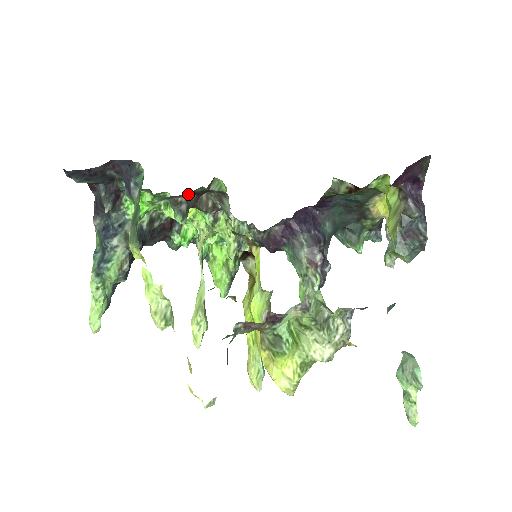
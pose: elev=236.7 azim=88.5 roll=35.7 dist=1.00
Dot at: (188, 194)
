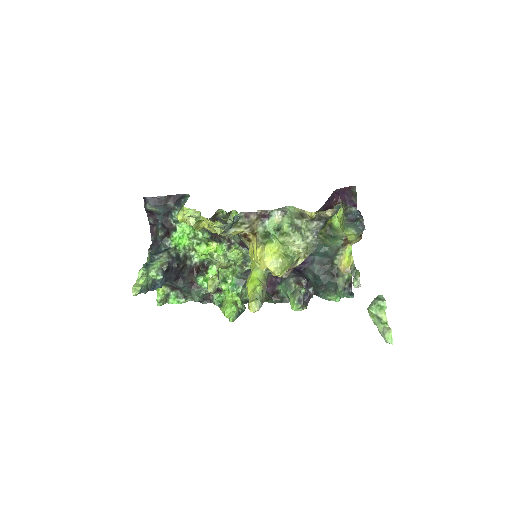
Dot at: (213, 221)
